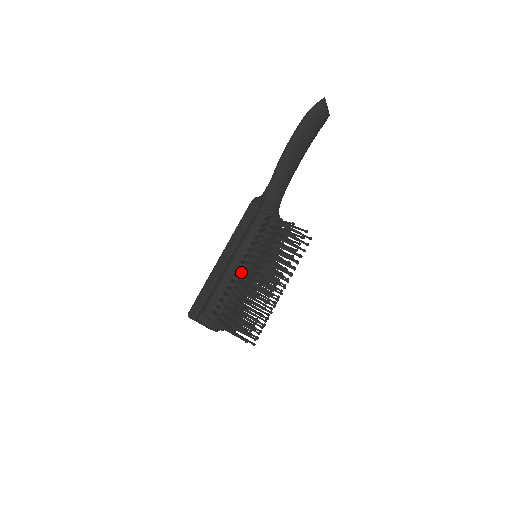
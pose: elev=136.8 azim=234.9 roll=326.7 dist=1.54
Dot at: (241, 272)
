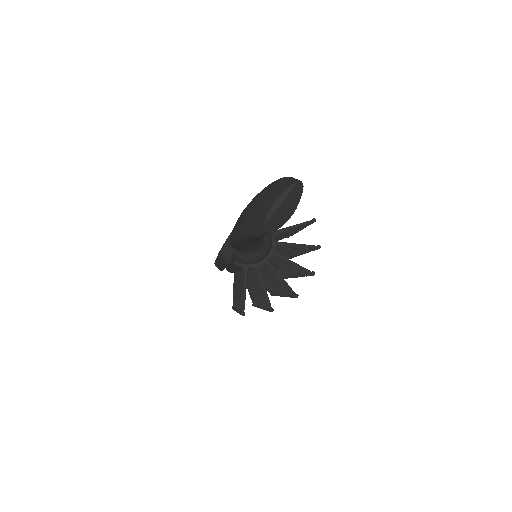
Dot at: occluded
